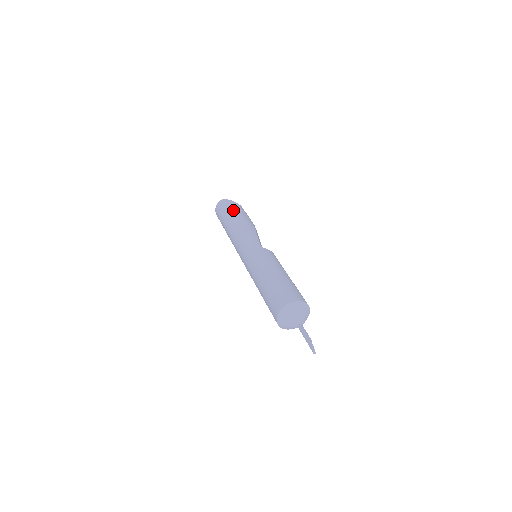
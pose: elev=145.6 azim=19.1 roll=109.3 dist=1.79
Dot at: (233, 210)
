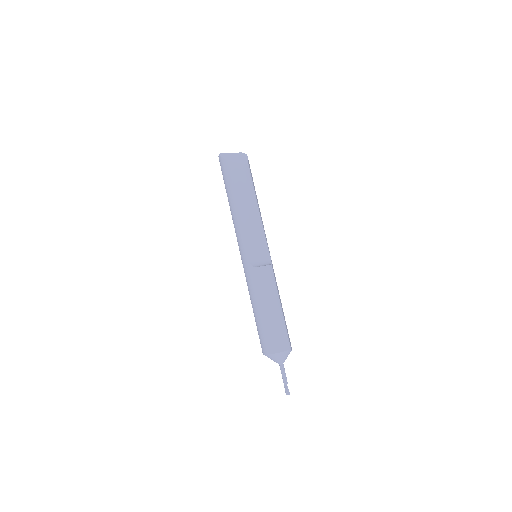
Dot at: (228, 185)
